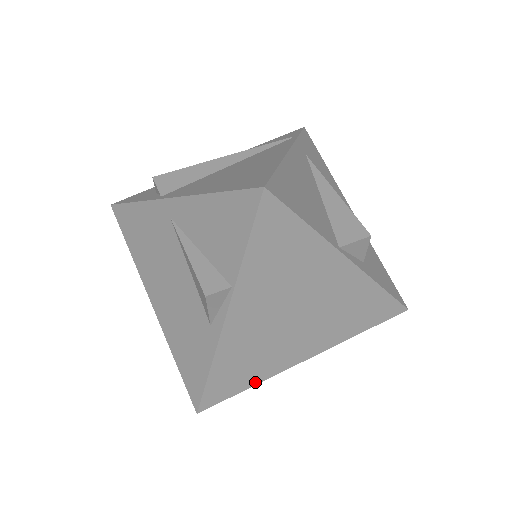
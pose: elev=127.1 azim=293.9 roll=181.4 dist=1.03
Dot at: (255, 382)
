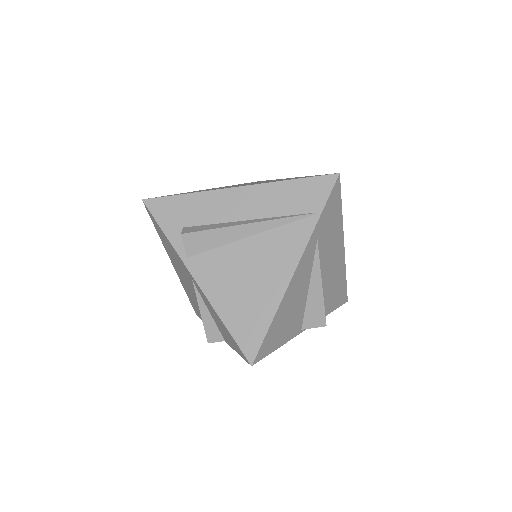
Dot at: occluded
